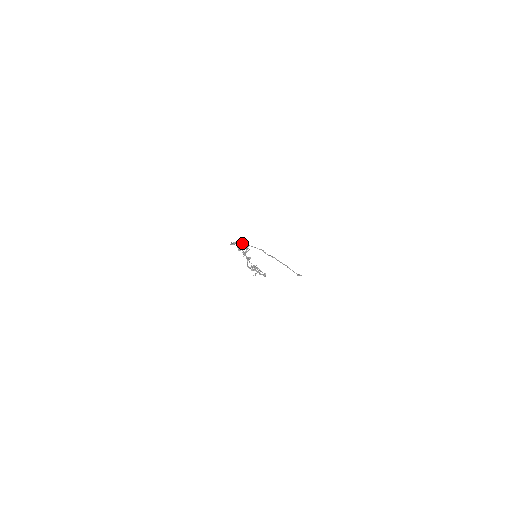
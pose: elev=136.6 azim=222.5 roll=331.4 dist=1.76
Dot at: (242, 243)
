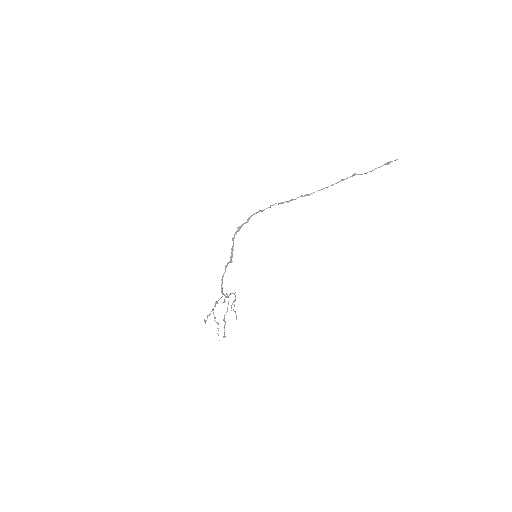
Dot at: (231, 262)
